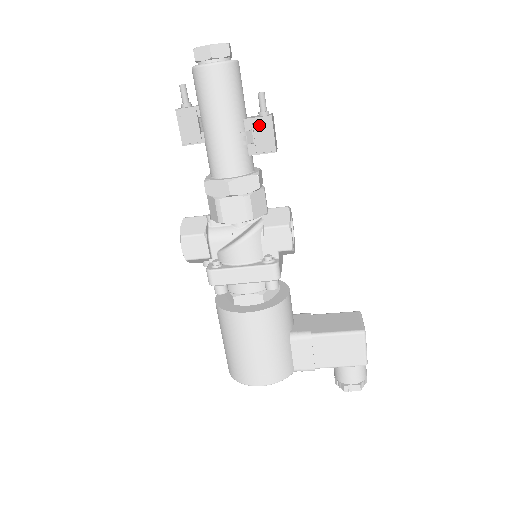
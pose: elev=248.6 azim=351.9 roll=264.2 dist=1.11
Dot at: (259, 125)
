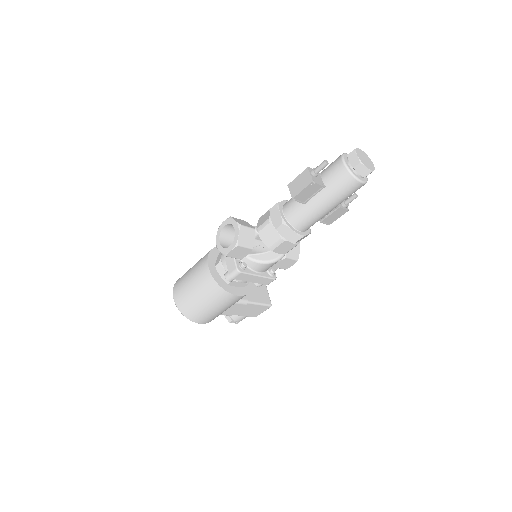
Dot at: (339, 211)
